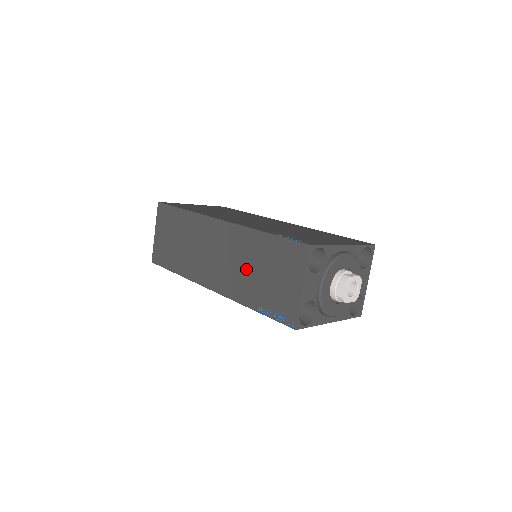
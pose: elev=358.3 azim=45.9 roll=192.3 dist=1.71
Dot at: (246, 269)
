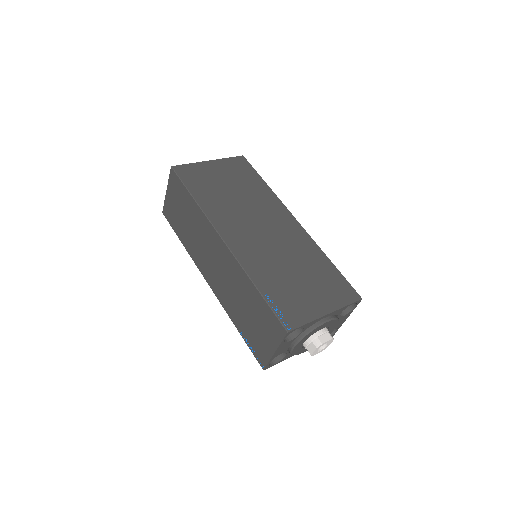
Dot at: (237, 298)
